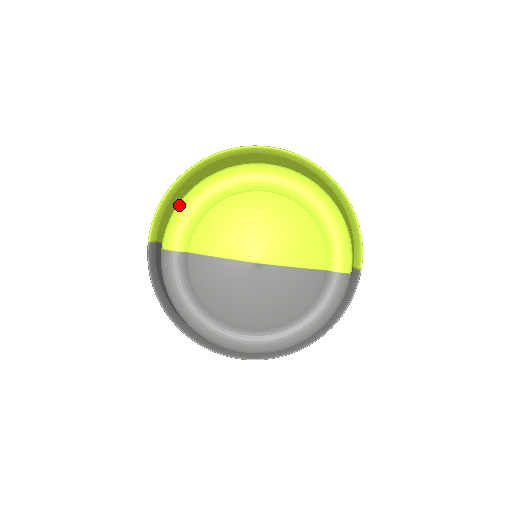
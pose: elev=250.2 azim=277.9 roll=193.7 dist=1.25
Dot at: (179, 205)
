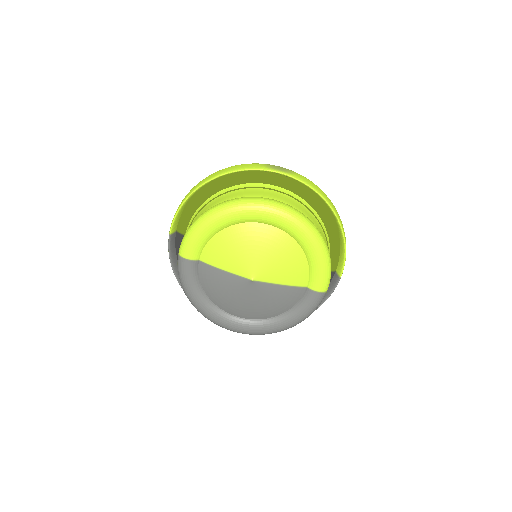
Dot at: (194, 225)
